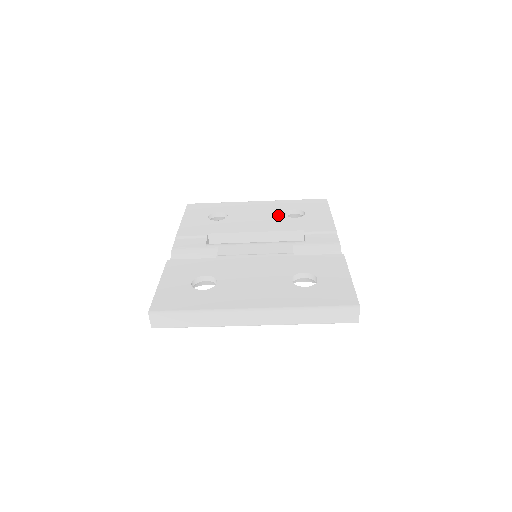
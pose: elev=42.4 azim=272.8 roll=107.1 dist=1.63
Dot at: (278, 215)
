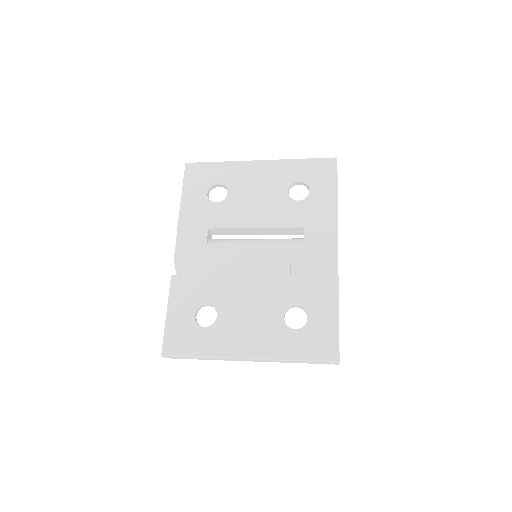
Dot at: (280, 194)
